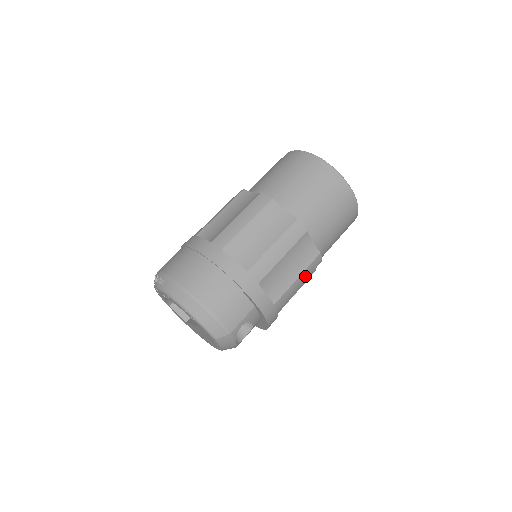
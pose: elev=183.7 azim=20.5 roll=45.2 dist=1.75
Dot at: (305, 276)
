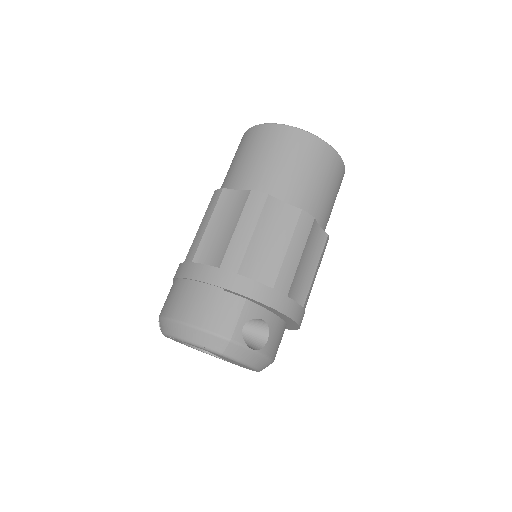
Dot at: (299, 242)
